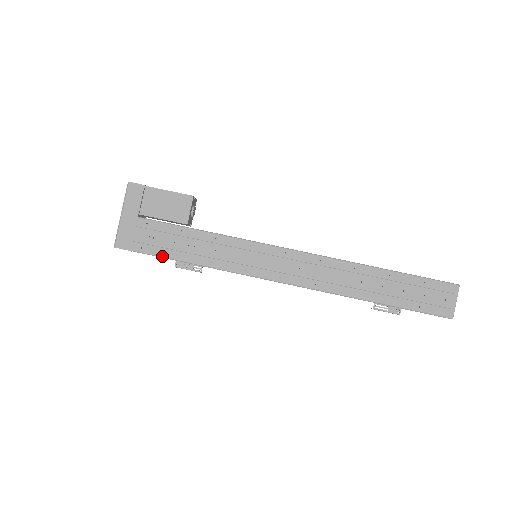
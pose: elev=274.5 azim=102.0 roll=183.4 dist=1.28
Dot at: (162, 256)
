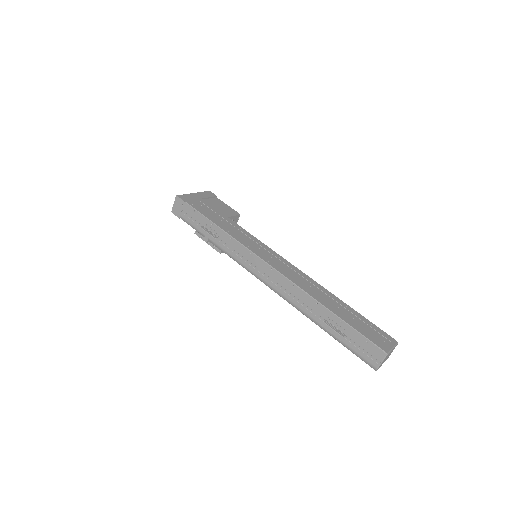
Dot at: (201, 213)
